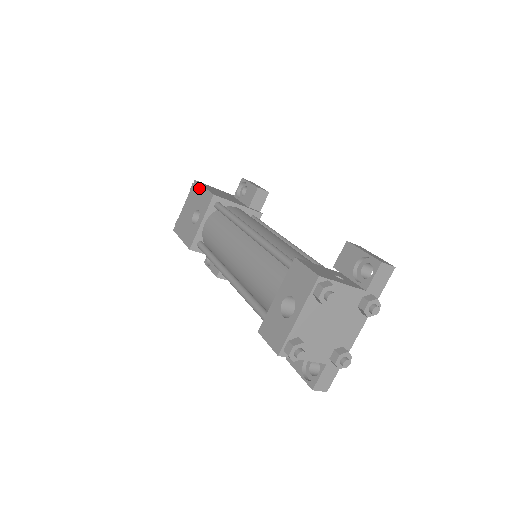
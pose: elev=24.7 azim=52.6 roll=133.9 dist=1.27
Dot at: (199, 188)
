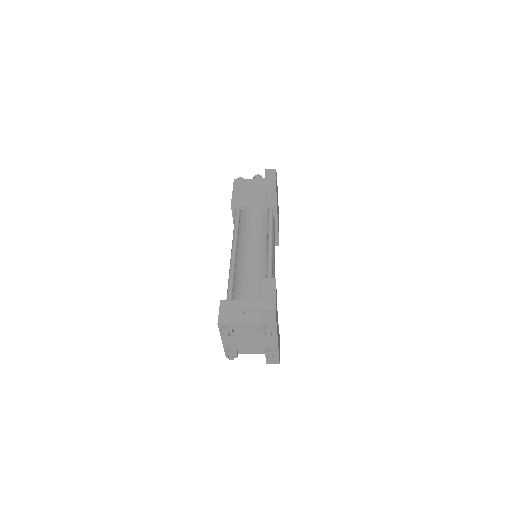
Dot at: occluded
